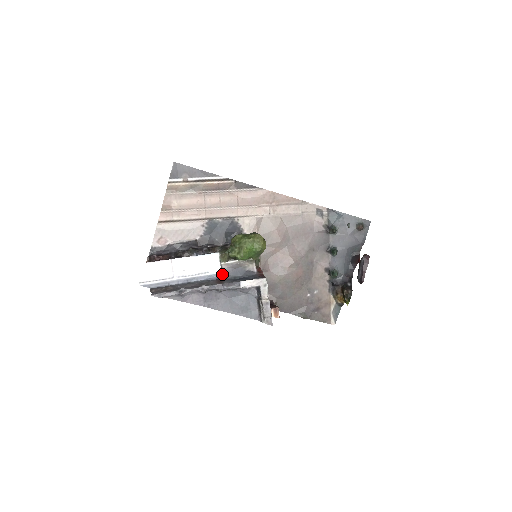
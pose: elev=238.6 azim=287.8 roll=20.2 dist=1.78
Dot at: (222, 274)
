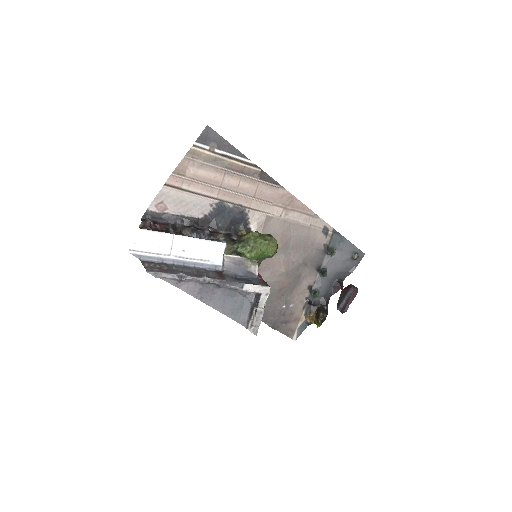
Dot at: (222, 267)
